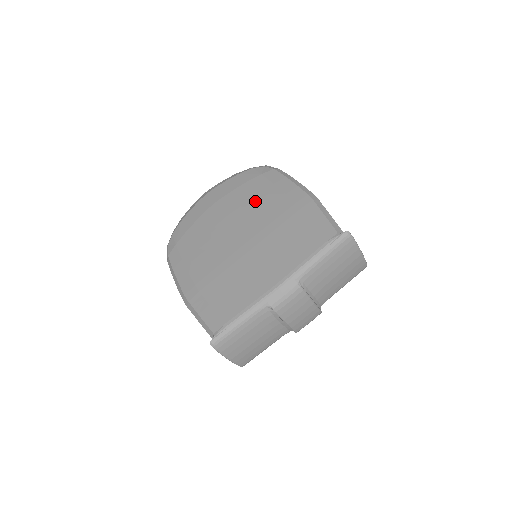
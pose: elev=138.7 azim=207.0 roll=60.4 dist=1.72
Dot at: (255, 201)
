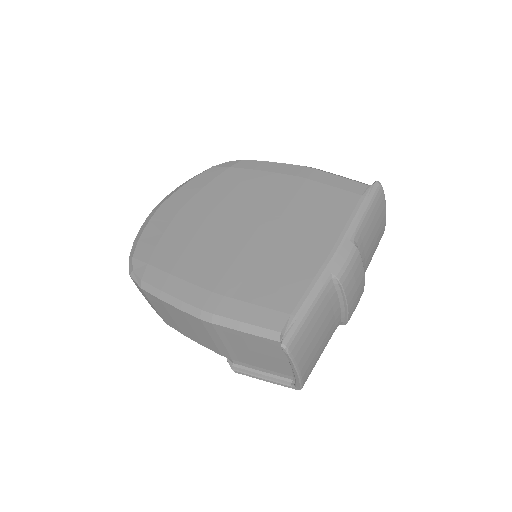
Dot at: (241, 189)
